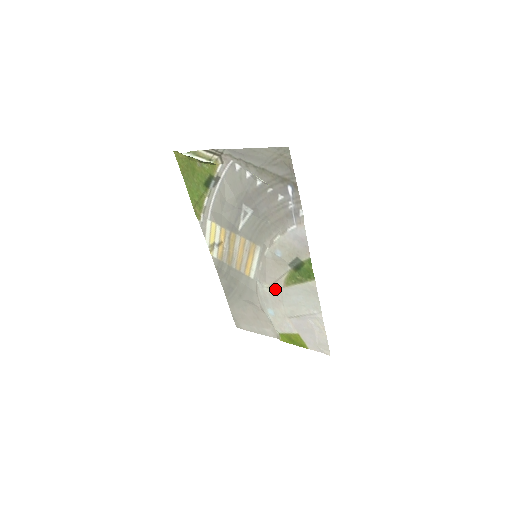
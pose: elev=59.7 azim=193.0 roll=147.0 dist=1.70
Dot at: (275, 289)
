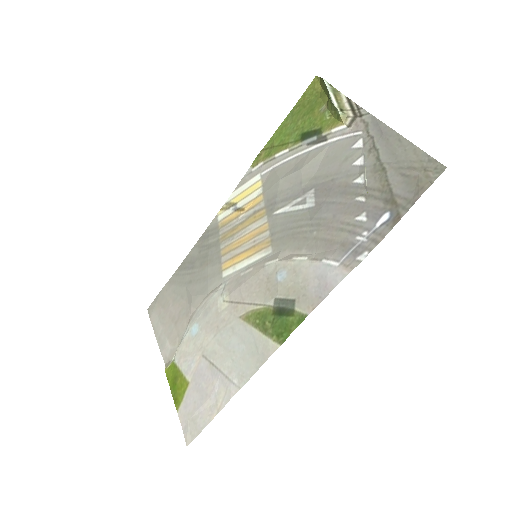
Dot at: (229, 310)
